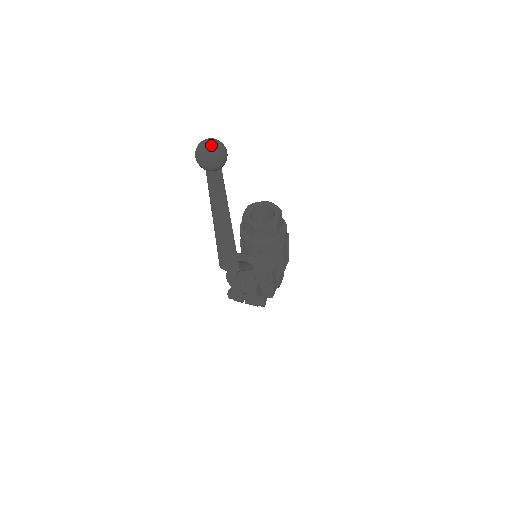
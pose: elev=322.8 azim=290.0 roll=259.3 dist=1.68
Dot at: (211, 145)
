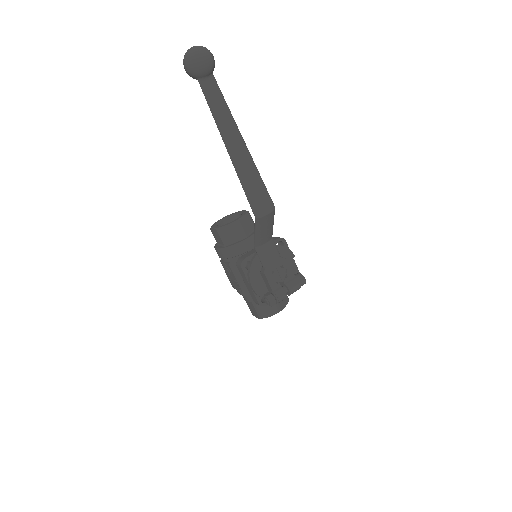
Dot at: (197, 46)
